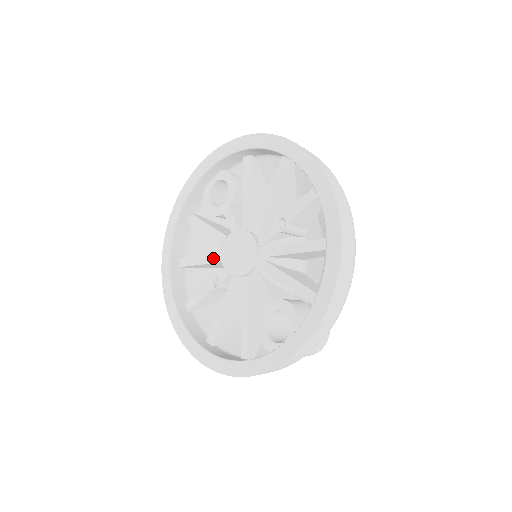
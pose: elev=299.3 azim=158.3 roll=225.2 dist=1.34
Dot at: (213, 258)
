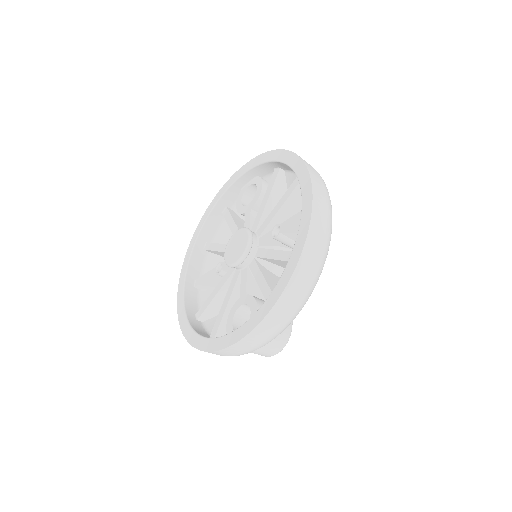
Dot at: occluded
